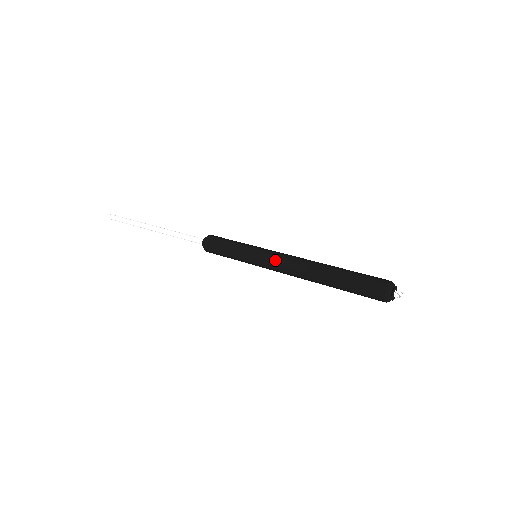
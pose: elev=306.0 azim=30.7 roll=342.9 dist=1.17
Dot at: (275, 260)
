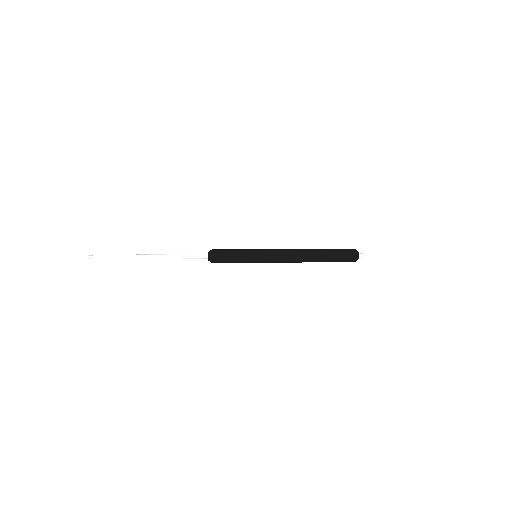
Dot at: (276, 254)
